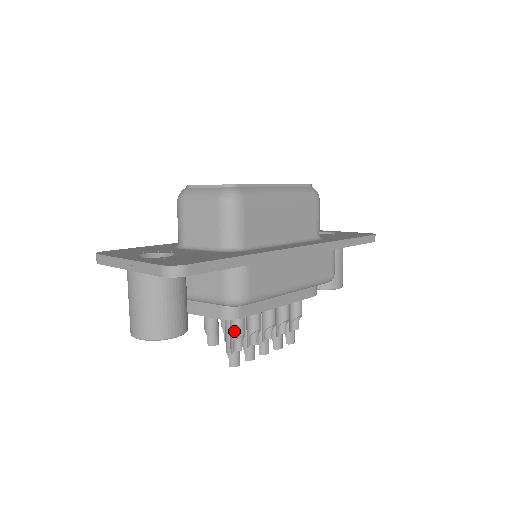
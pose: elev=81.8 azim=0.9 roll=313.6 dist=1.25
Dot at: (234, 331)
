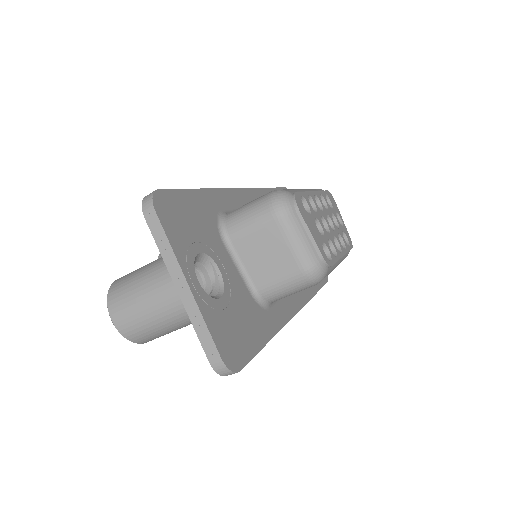
Dot at: occluded
